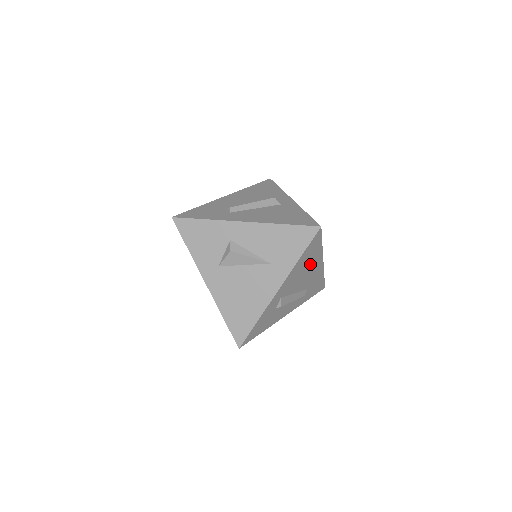
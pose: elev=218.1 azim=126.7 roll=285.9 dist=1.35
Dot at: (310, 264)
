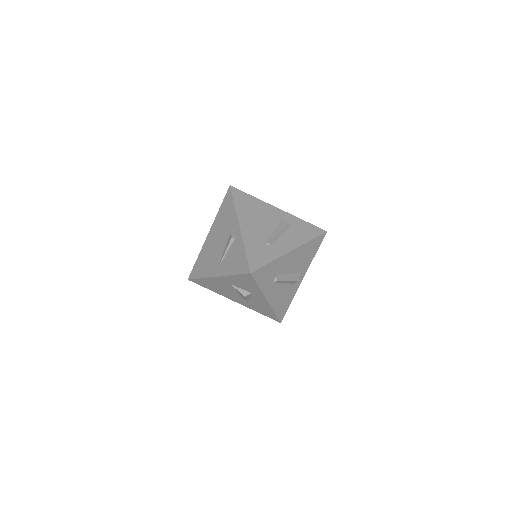
Dot at: occluded
